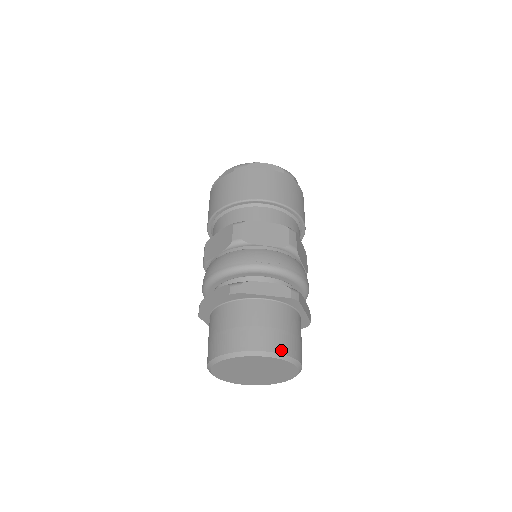
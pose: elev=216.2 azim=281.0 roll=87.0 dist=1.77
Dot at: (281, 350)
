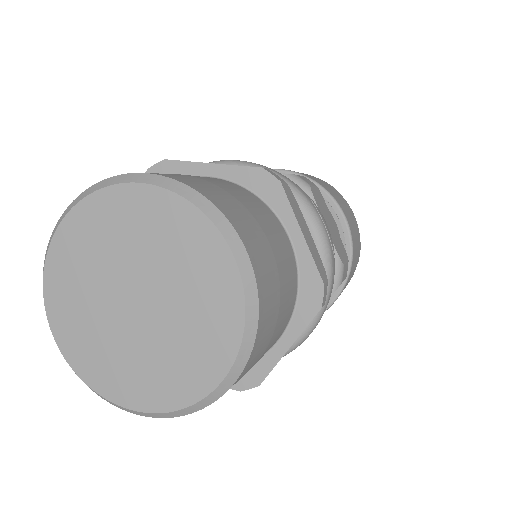
Dot at: (262, 297)
